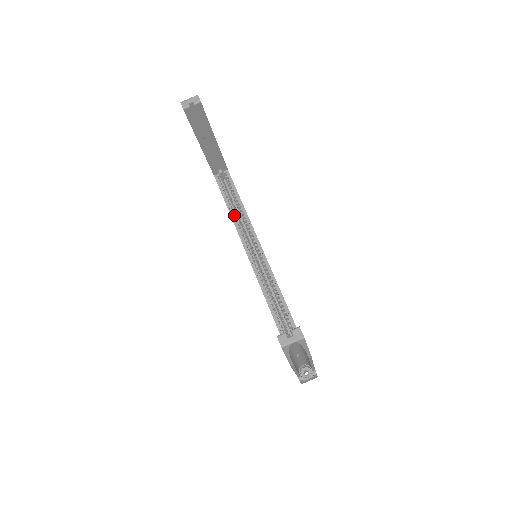
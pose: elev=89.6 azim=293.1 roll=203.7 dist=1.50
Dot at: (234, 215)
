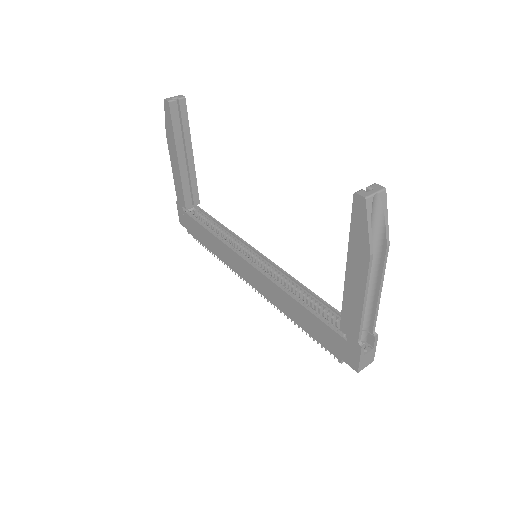
Dot at: (217, 235)
